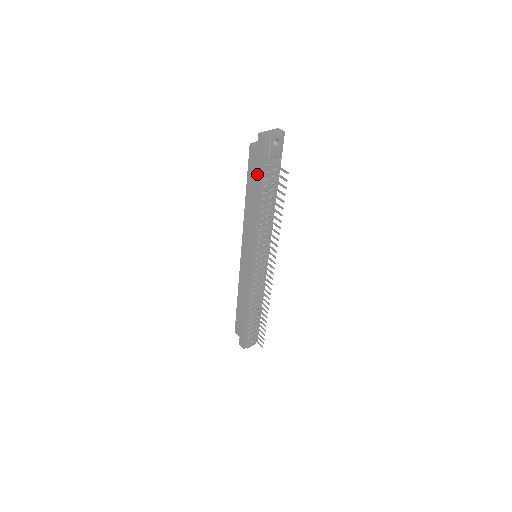
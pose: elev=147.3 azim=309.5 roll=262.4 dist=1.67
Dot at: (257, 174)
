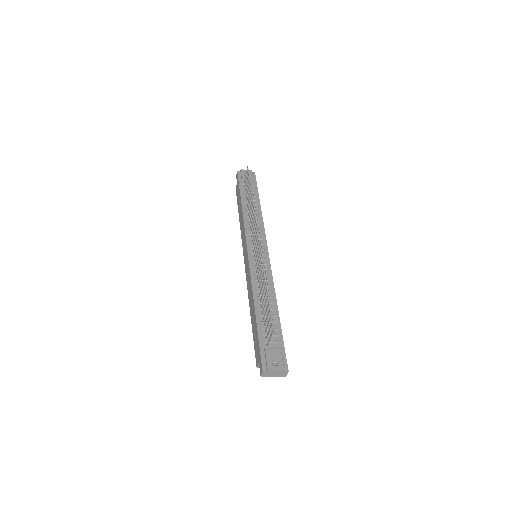
Dot at: (239, 193)
